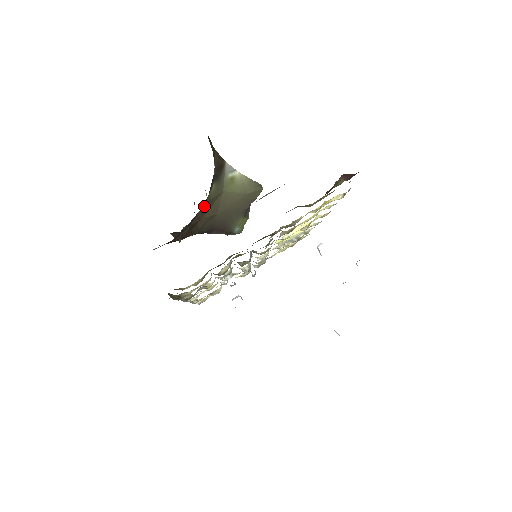
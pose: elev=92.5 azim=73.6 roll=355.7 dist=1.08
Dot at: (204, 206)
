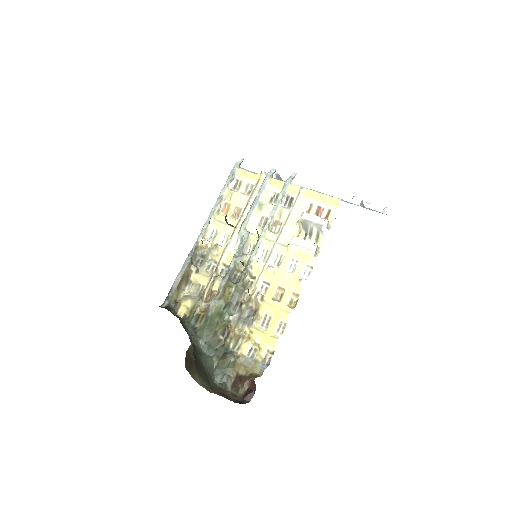
Dot at: occluded
